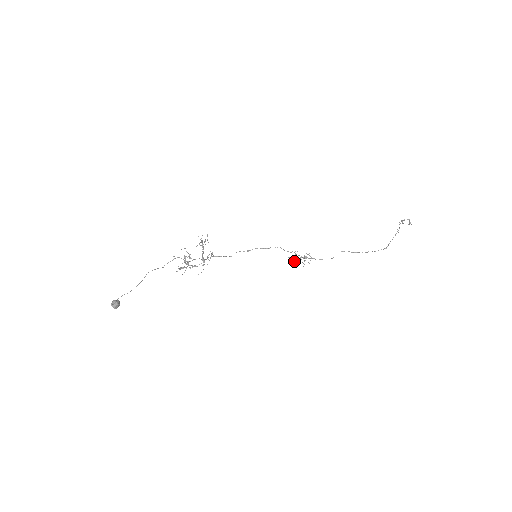
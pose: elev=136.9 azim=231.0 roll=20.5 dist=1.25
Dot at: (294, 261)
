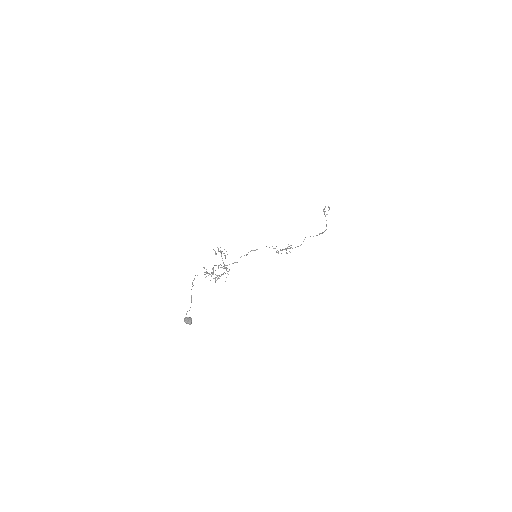
Dot at: (281, 253)
